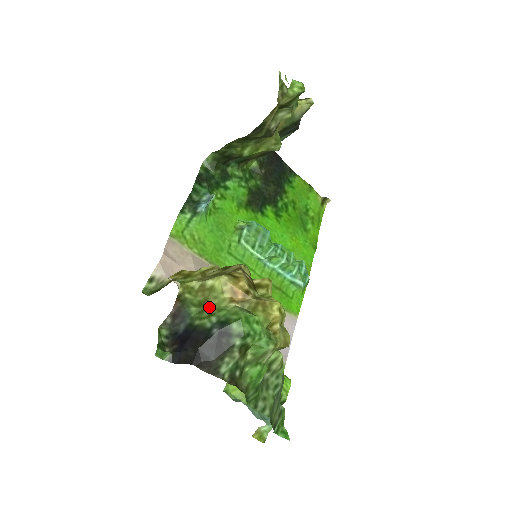
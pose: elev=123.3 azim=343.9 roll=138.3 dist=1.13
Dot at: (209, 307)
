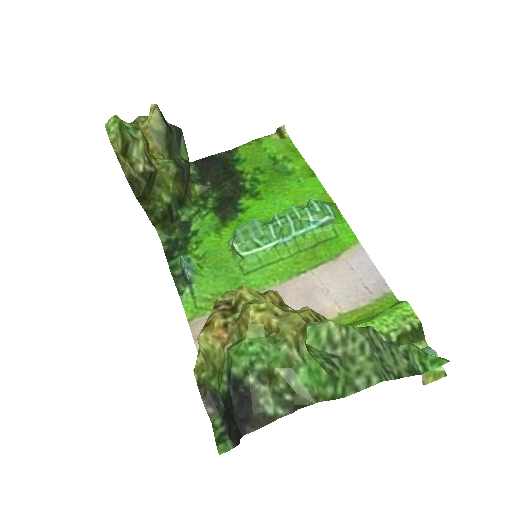
Dot at: (219, 369)
